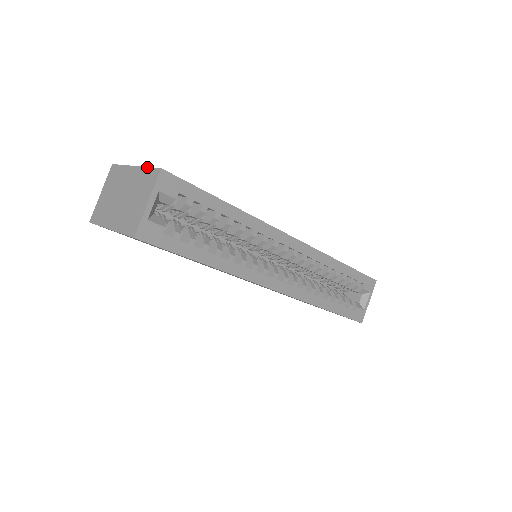
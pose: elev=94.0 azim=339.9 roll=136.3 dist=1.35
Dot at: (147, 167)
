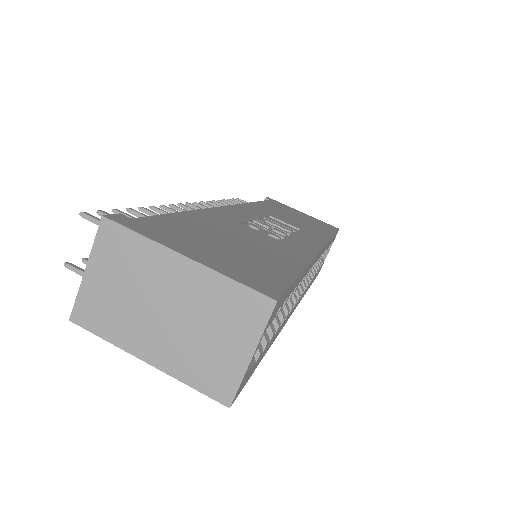
Dot at: (232, 280)
